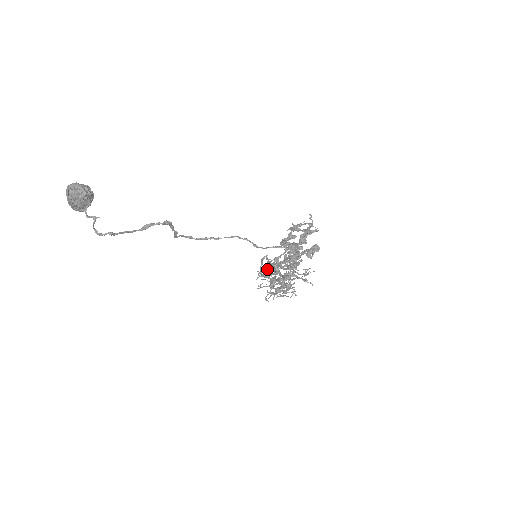
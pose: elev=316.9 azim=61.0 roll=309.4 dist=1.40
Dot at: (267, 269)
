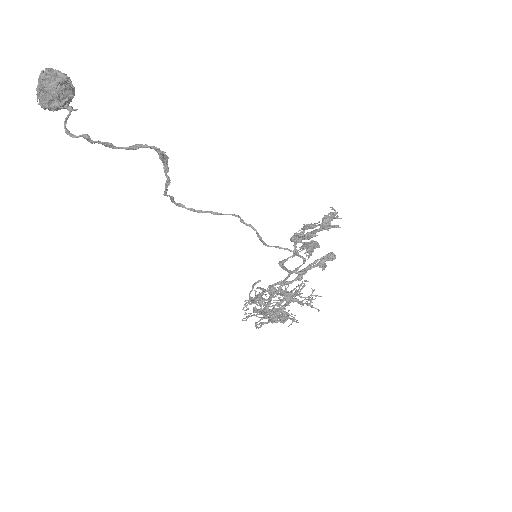
Dot at: (258, 296)
